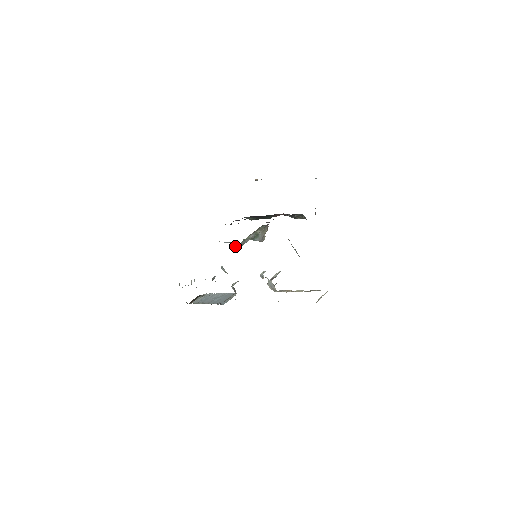
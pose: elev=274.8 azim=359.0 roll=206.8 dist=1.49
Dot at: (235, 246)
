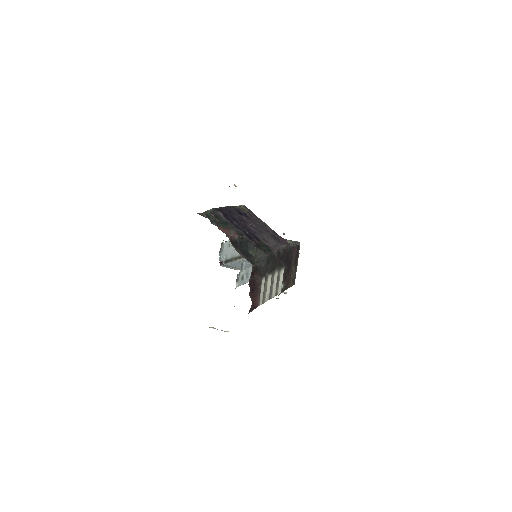
Dot at: occluded
